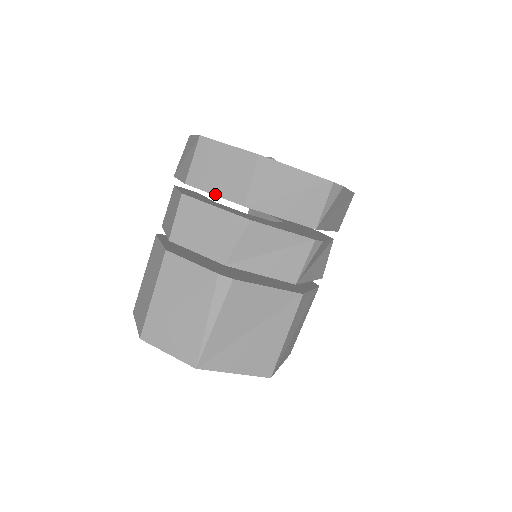
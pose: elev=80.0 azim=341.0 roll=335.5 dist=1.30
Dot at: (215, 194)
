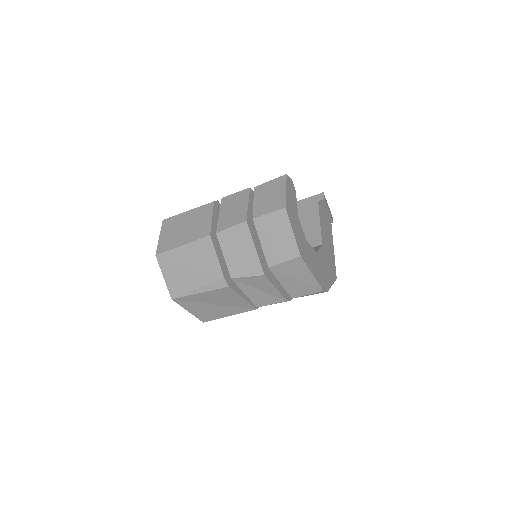
Dot at: (261, 244)
